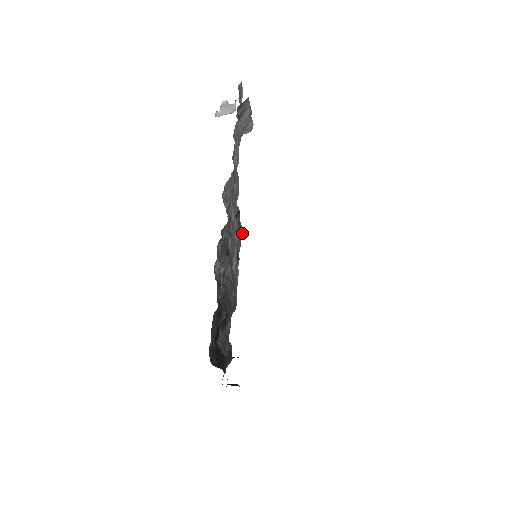
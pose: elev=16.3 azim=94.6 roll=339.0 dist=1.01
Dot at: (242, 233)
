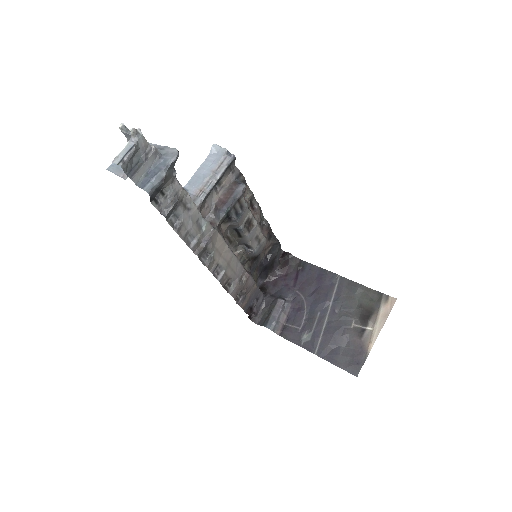
Dot at: (244, 192)
